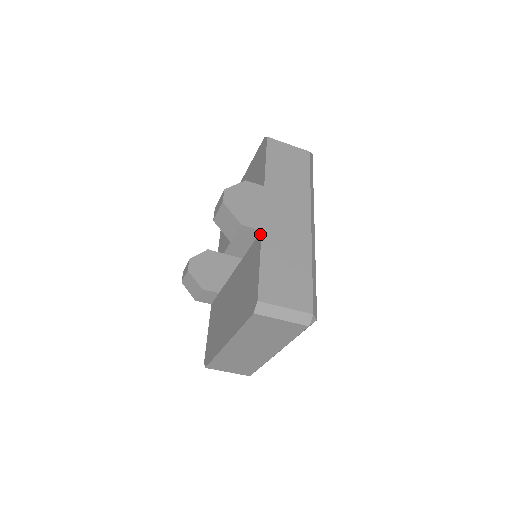
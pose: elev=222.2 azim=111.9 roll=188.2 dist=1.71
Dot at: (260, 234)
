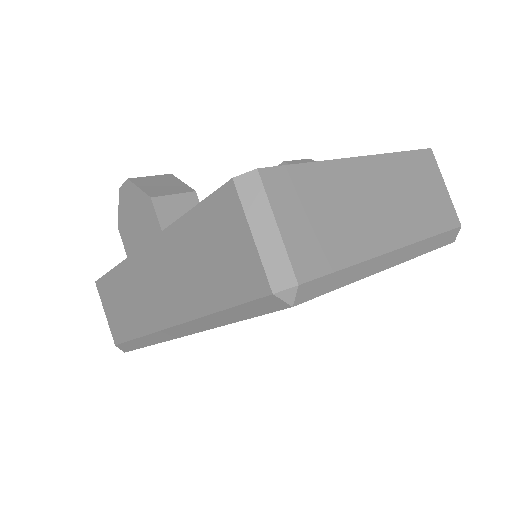
Dot at: occluded
